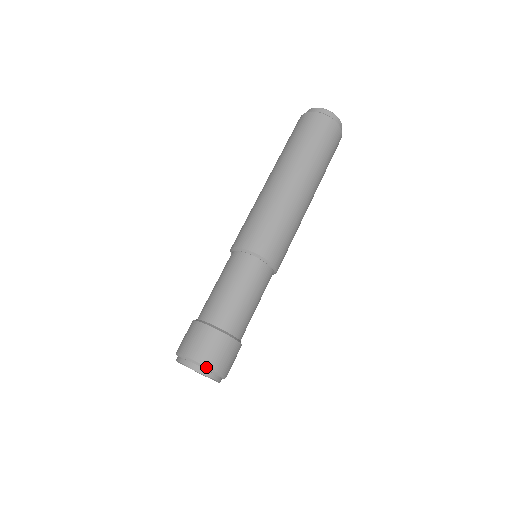
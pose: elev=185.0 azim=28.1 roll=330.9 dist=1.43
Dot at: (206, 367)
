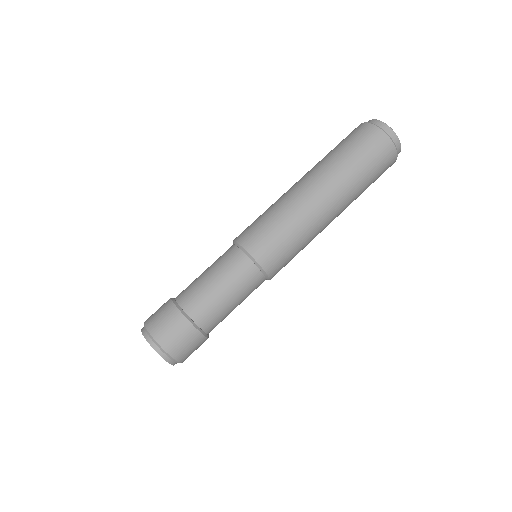
Dot at: (167, 354)
